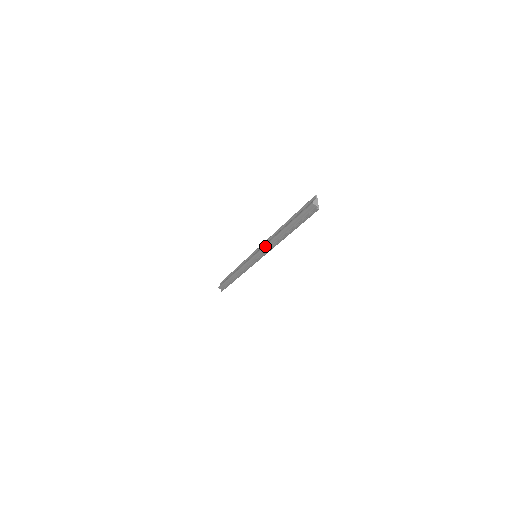
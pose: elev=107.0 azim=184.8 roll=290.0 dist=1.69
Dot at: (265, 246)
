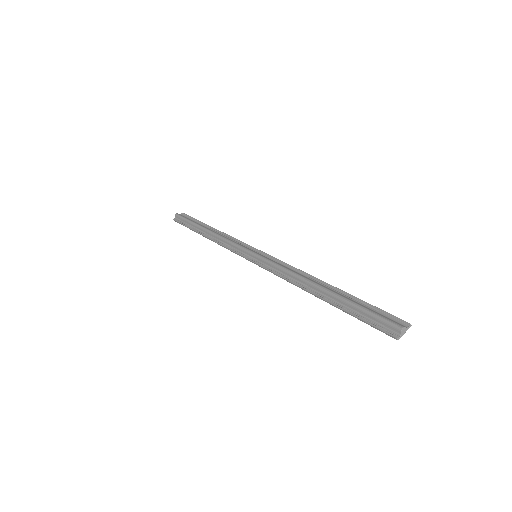
Dot at: (282, 268)
